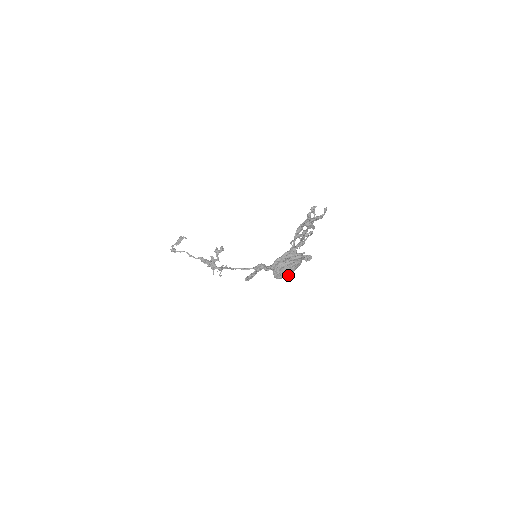
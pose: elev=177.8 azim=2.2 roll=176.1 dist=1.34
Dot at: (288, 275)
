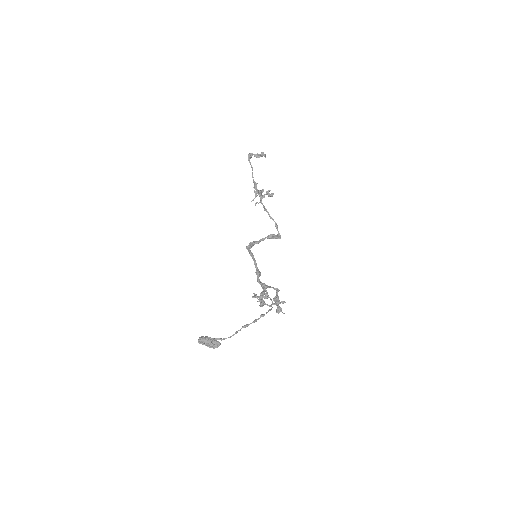
Dot at: occluded
